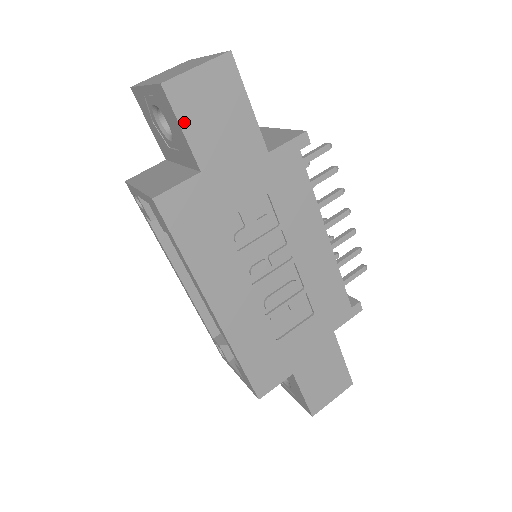
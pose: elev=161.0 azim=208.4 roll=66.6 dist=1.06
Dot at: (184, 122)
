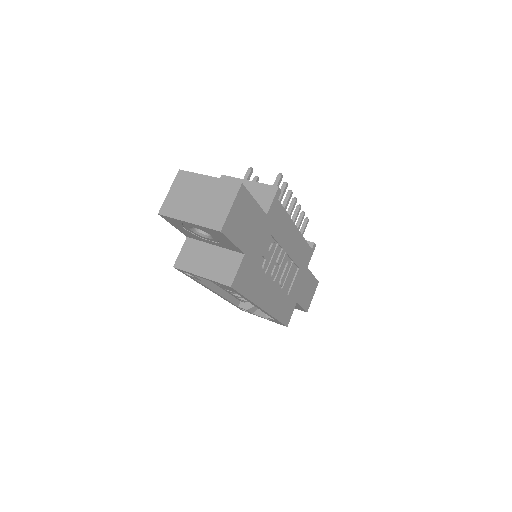
Dot at: (233, 239)
